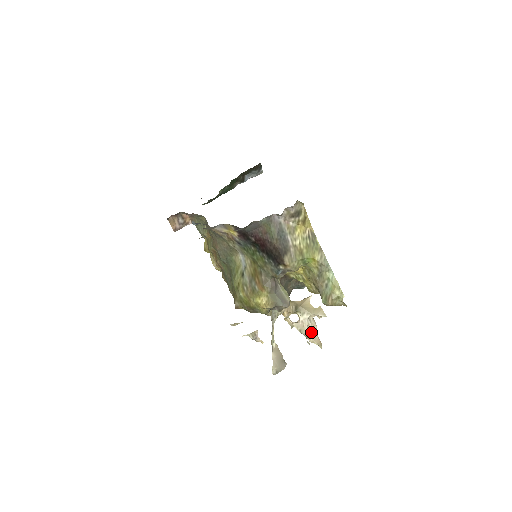
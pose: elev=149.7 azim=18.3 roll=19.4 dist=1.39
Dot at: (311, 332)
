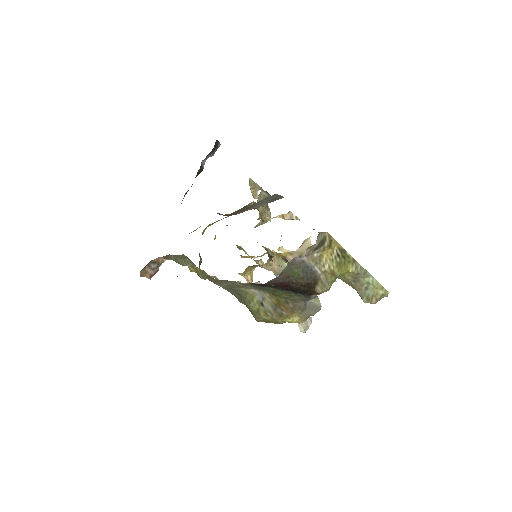
Dot at: occluded
